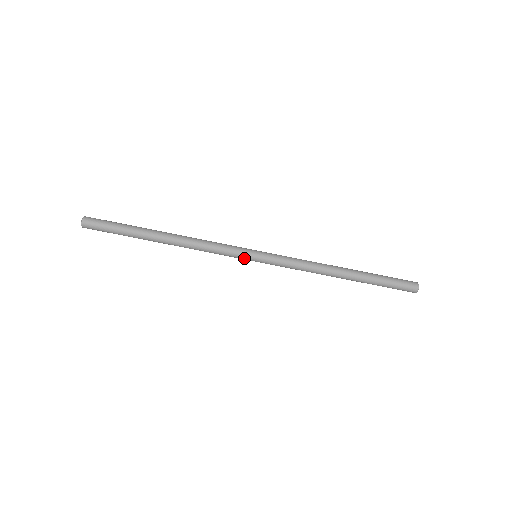
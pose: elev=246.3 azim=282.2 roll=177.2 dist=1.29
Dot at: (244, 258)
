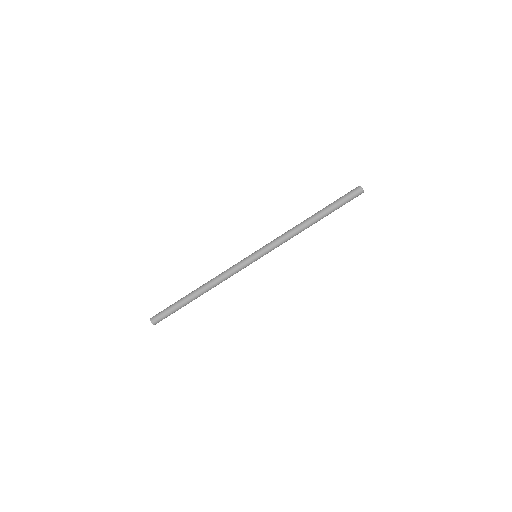
Dot at: (249, 262)
